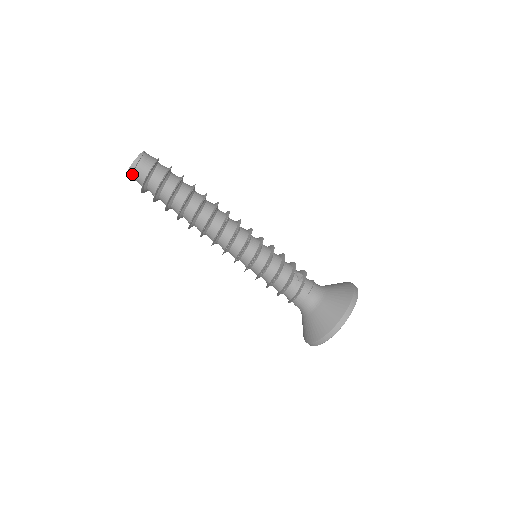
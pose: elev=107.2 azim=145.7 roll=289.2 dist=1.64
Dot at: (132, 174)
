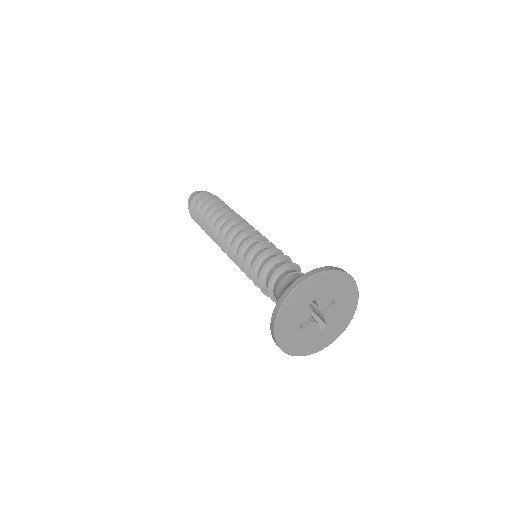
Dot at: (188, 204)
